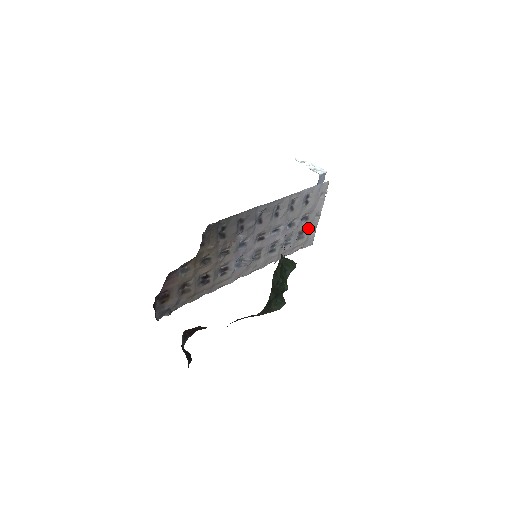
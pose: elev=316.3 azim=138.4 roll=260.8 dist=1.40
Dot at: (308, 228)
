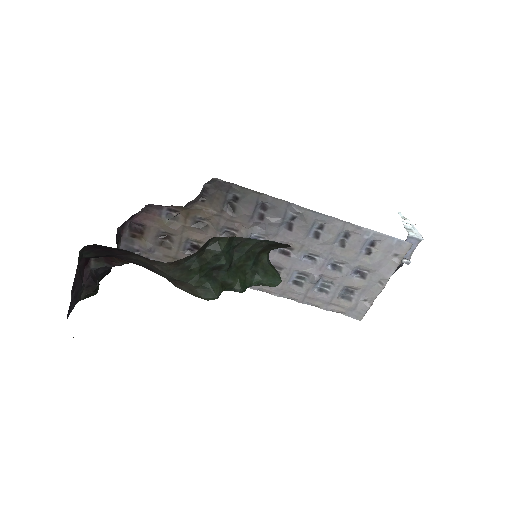
Dot at: (362, 292)
